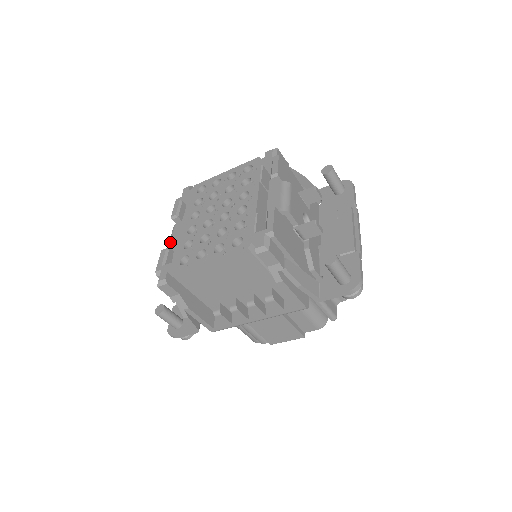
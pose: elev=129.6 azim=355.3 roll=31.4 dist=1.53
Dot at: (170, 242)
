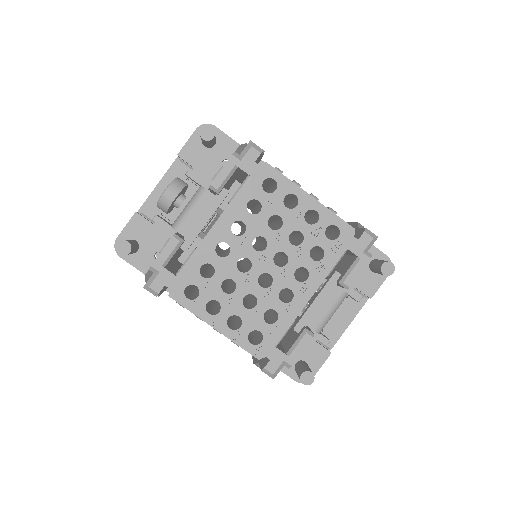
Dot at: (187, 217)
